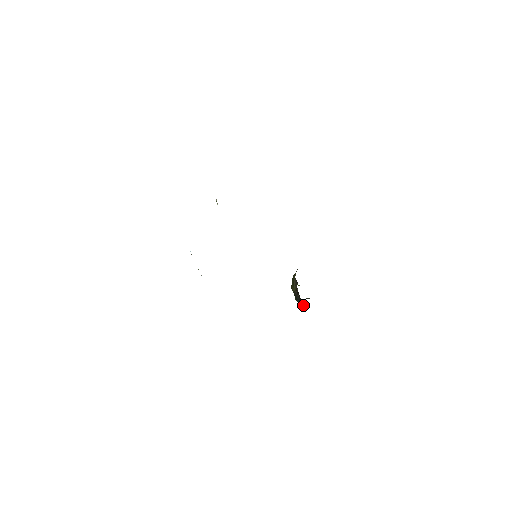
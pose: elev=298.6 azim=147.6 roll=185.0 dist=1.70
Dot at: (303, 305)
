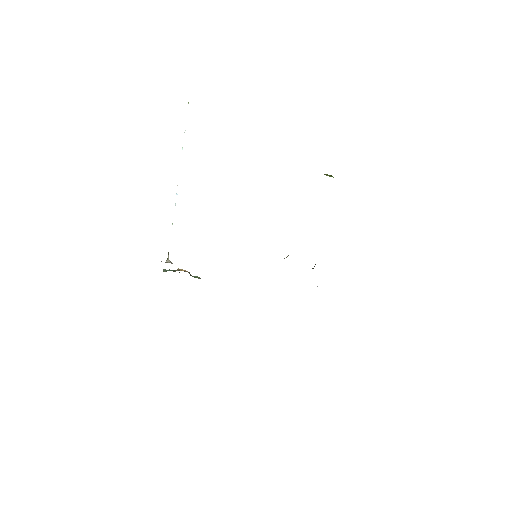
Dot at: occluded
